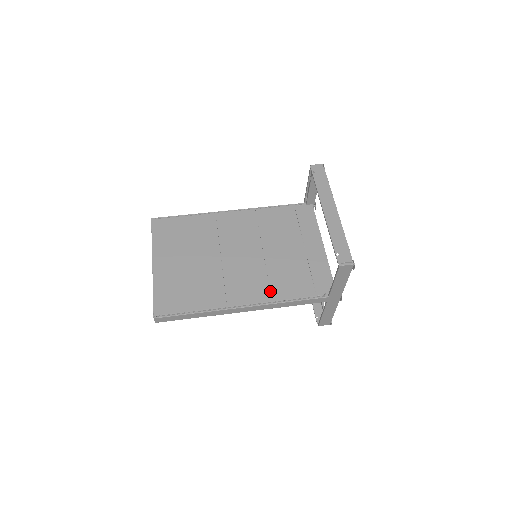
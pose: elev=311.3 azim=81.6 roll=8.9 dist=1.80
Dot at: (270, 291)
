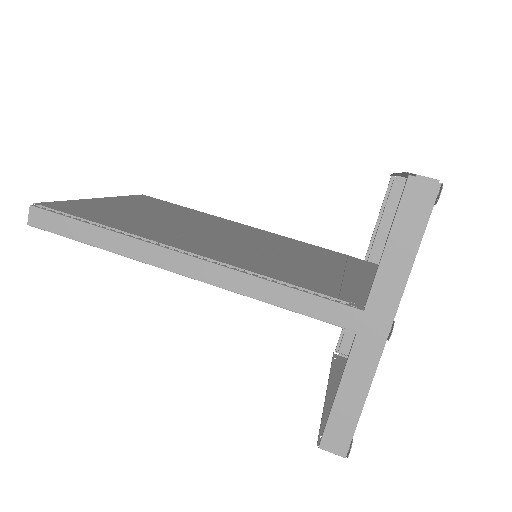
Dot at: (251, 264)
